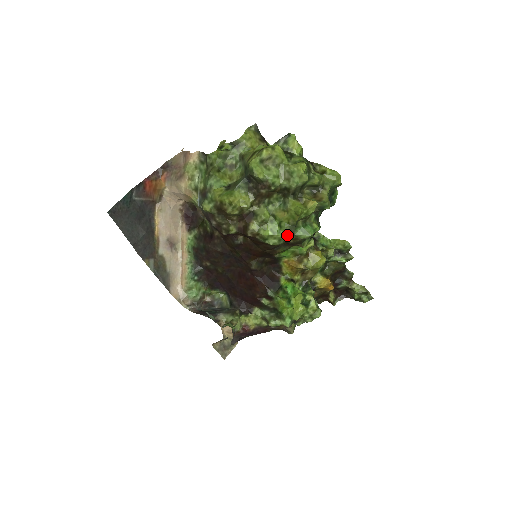
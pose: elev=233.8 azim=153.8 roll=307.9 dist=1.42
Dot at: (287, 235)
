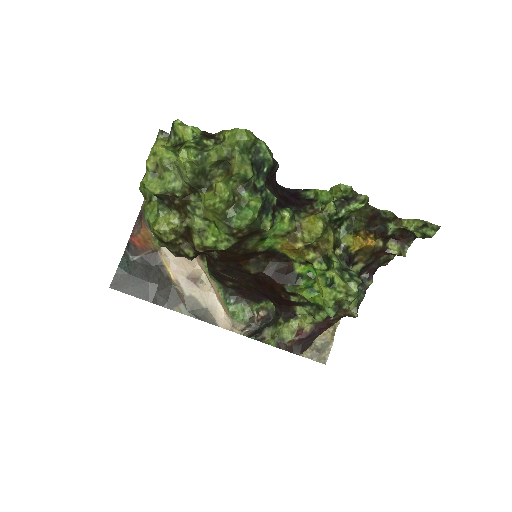
Dot at: (228, 232)
